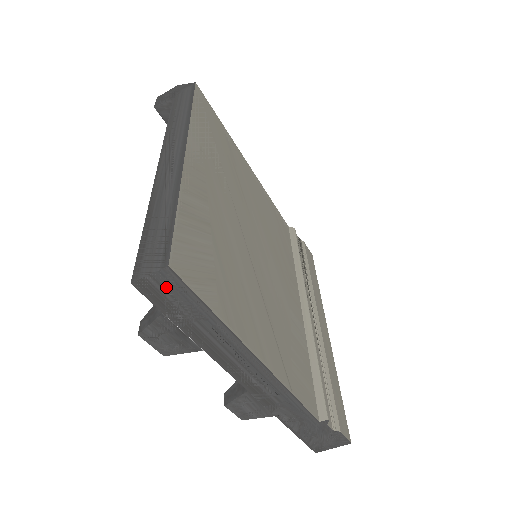
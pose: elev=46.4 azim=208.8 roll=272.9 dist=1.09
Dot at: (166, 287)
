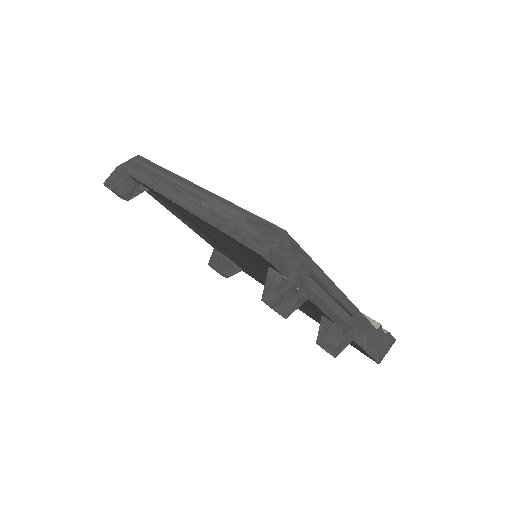
Dot at: (284, 250)
